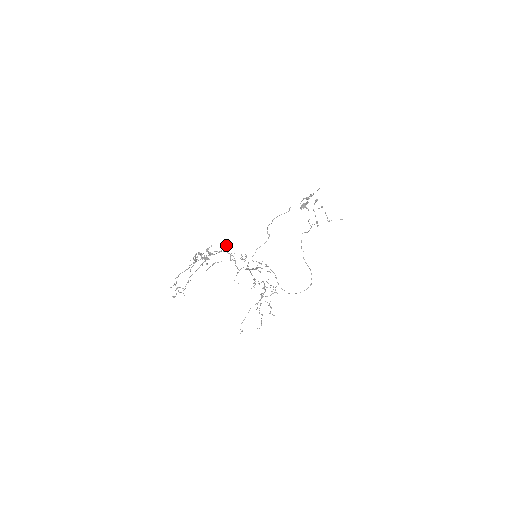
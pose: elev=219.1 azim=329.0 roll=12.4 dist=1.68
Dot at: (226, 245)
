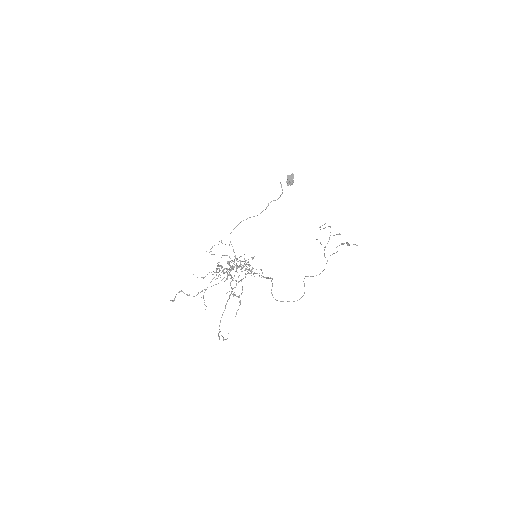
Dot at: occluded
